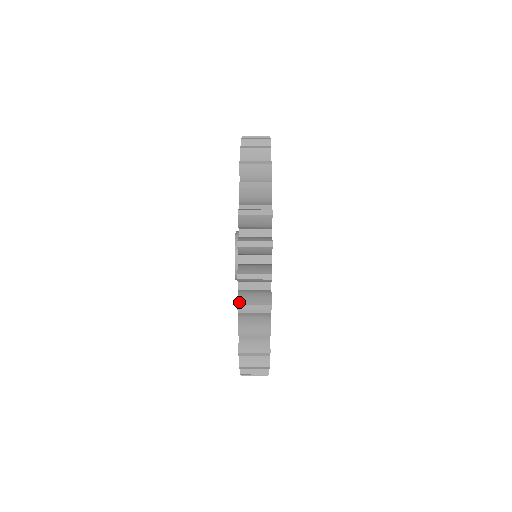
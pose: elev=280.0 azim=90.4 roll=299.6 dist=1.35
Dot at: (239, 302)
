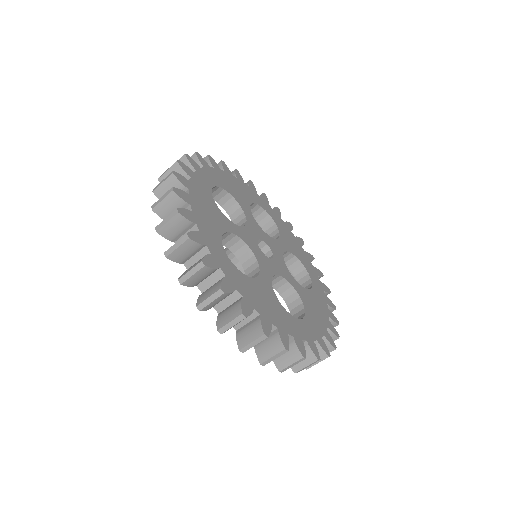
Dot at: (294, 371)
